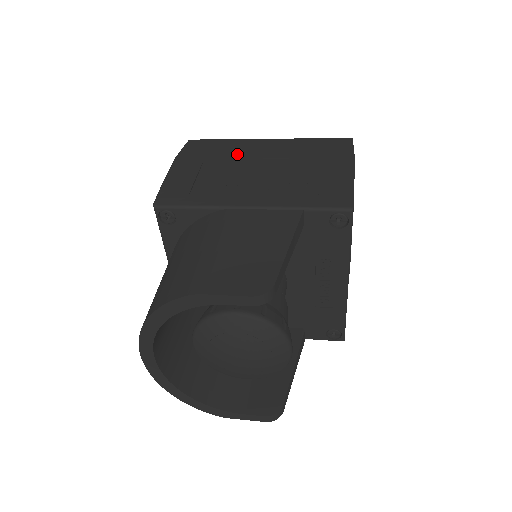
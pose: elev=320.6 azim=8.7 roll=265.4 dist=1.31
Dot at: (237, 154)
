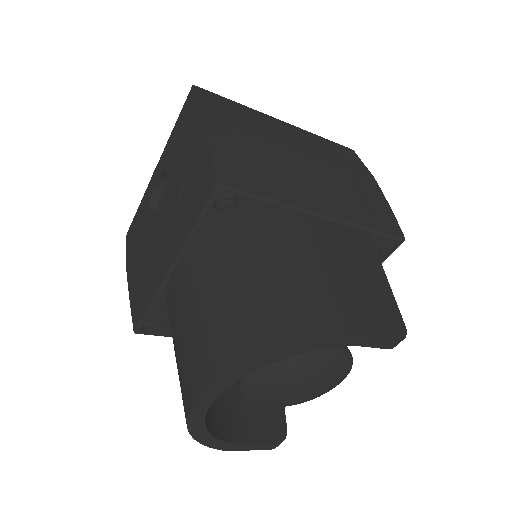
Dot at: (269, 133)
